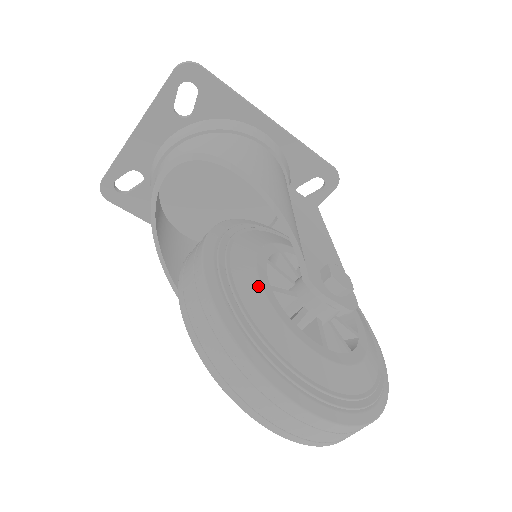
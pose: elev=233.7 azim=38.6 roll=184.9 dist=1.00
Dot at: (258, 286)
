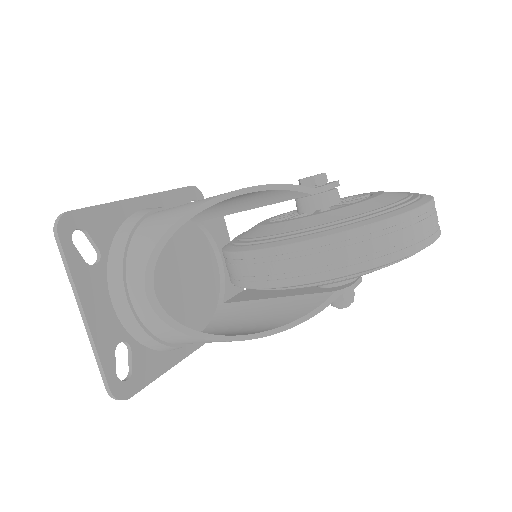
Dot at: (315, 216)
